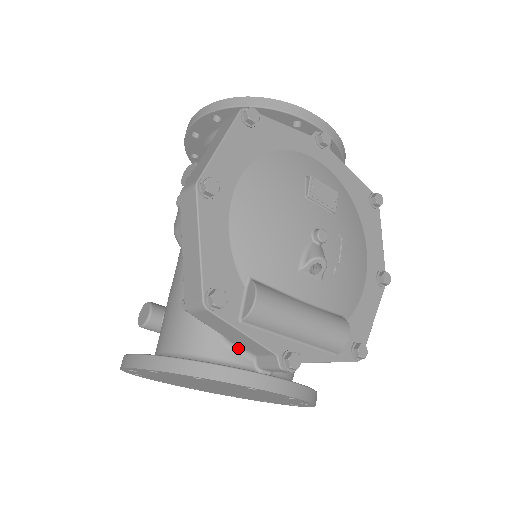
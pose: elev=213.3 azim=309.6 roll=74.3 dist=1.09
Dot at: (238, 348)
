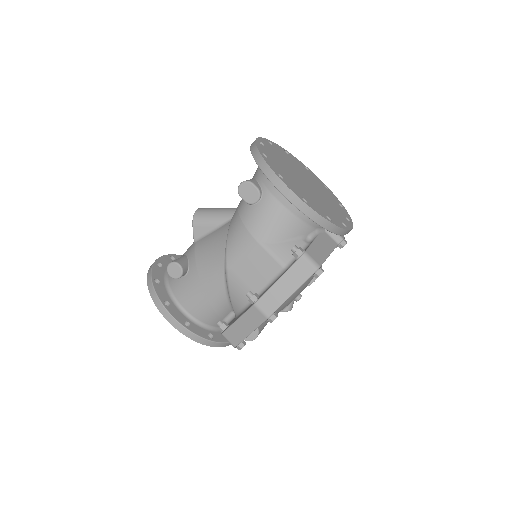
Dot at: occluded
